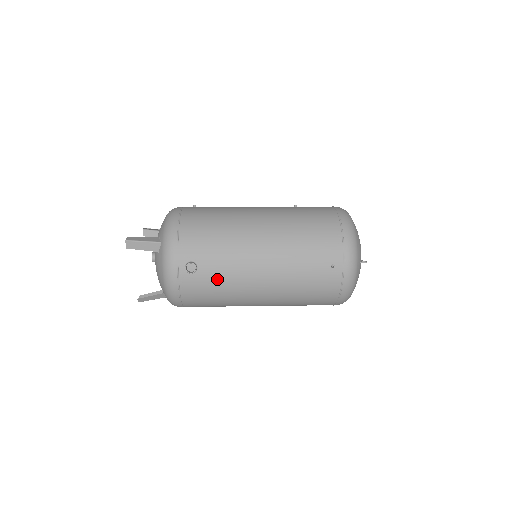
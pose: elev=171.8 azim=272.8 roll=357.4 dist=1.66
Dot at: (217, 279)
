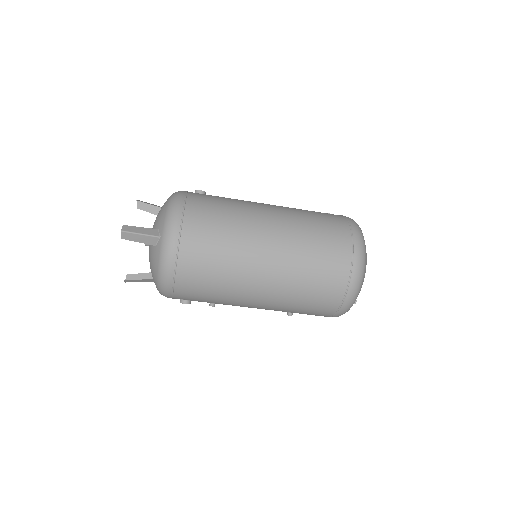
Dot at: occluded
